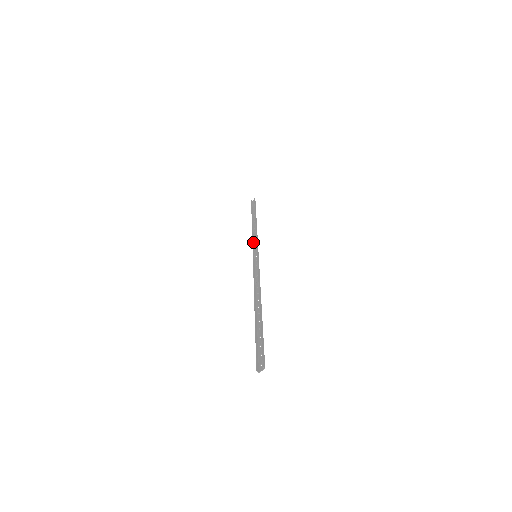
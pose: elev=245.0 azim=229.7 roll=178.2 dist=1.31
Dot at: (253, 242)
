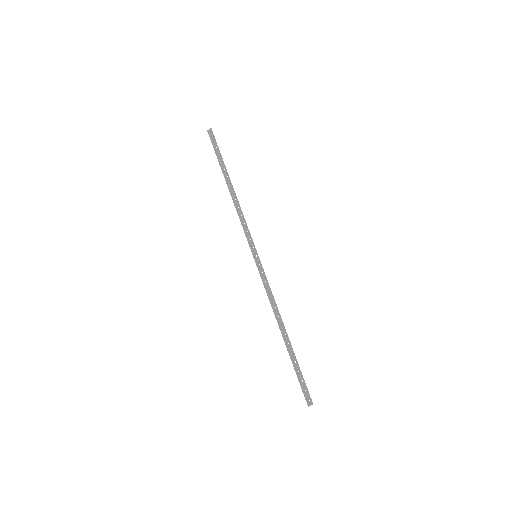
Dot at: (244, 229)
